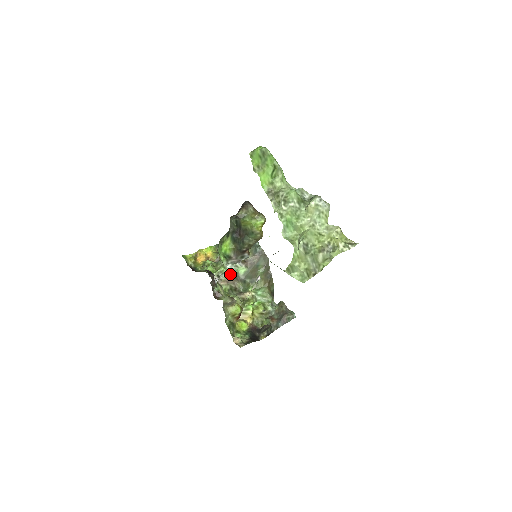
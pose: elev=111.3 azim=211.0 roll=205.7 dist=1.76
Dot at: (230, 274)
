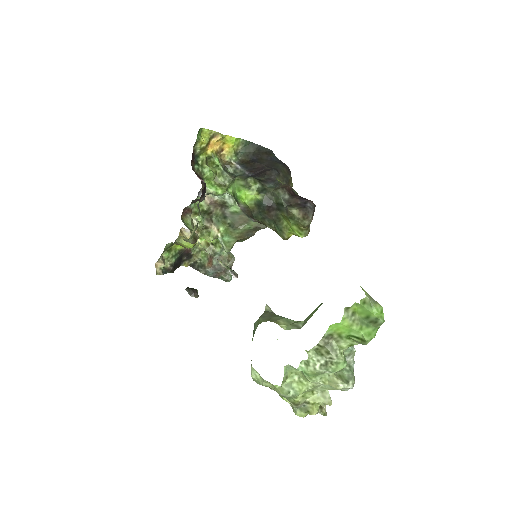
Dot at: (221, 200)
